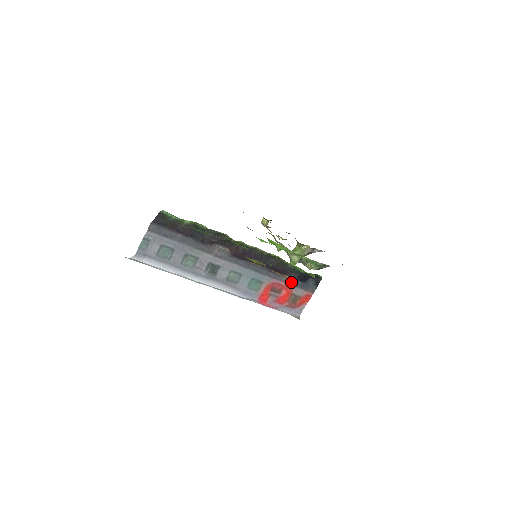
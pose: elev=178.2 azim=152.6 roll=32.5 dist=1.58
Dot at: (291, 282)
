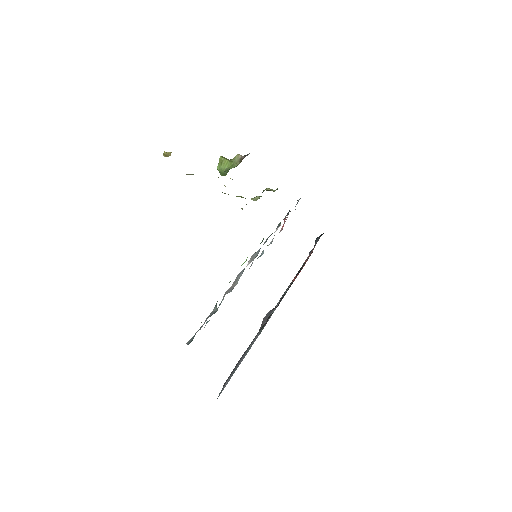
Dot at: occluded
